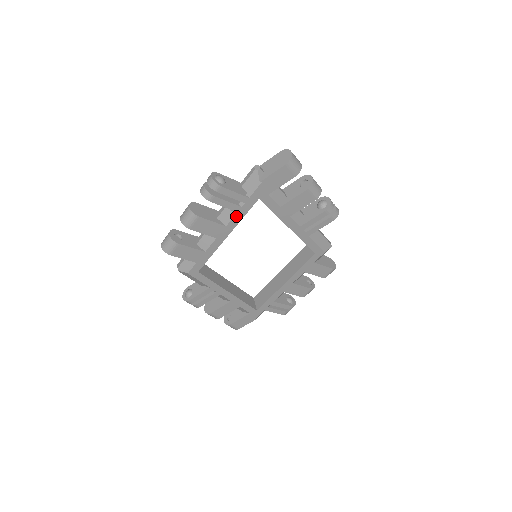
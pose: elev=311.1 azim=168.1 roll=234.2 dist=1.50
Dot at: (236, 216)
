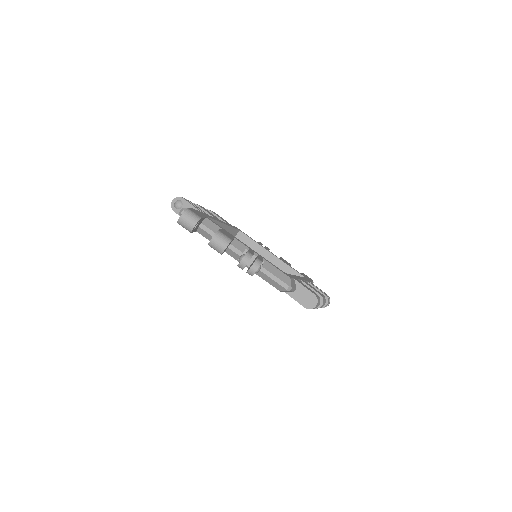
Dot at: occluded
